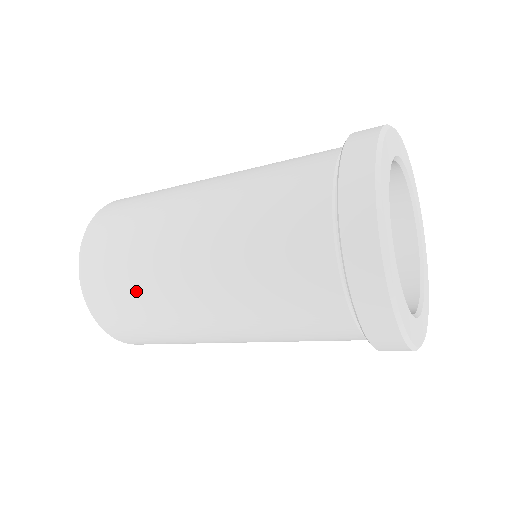
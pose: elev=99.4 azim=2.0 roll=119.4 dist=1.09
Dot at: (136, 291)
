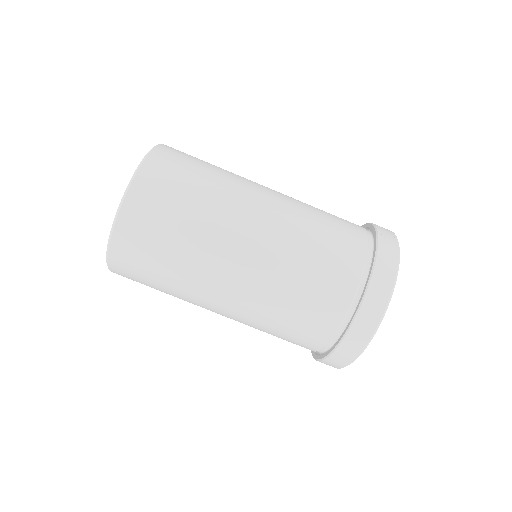
Dot at: (167, 285)
